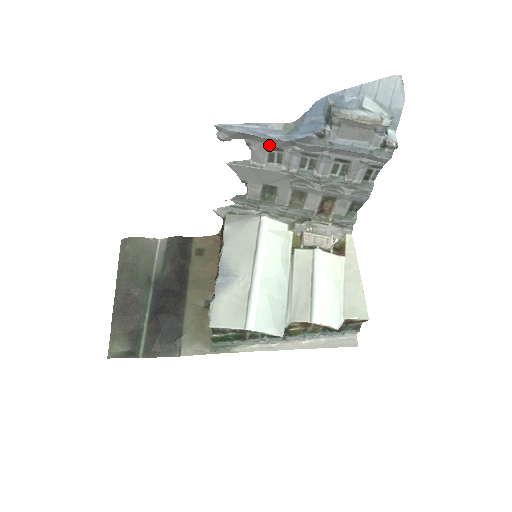
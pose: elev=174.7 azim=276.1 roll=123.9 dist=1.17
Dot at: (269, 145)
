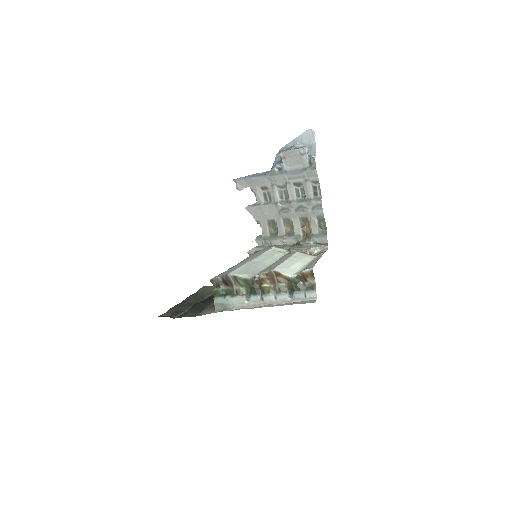
Dot at: (260, 186)
